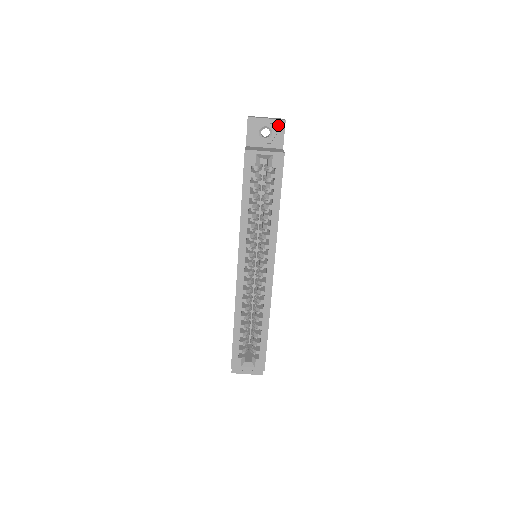
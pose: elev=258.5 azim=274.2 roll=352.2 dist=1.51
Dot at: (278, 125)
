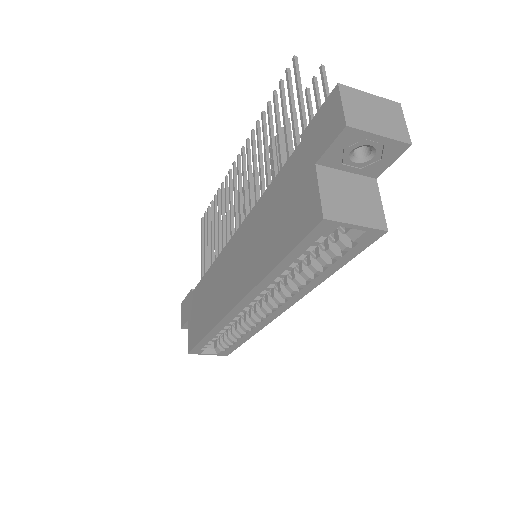
Dot at: (393, 148)
